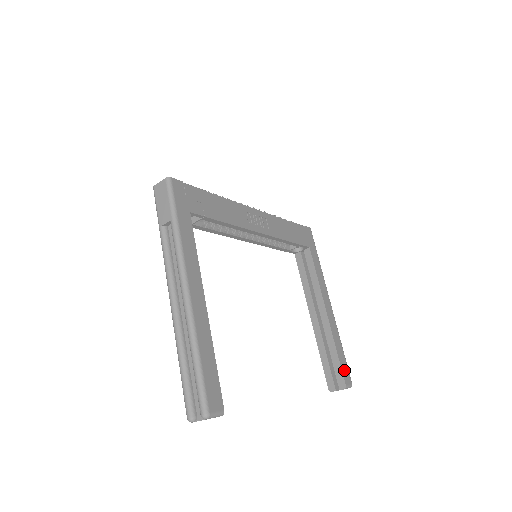
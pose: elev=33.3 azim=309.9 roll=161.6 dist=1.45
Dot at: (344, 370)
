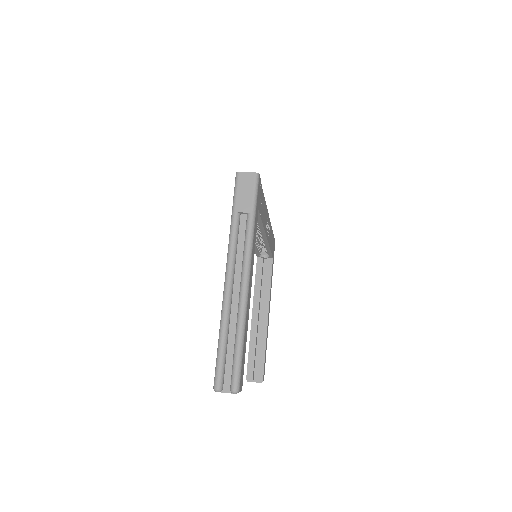
Dot at: (264, 368)
